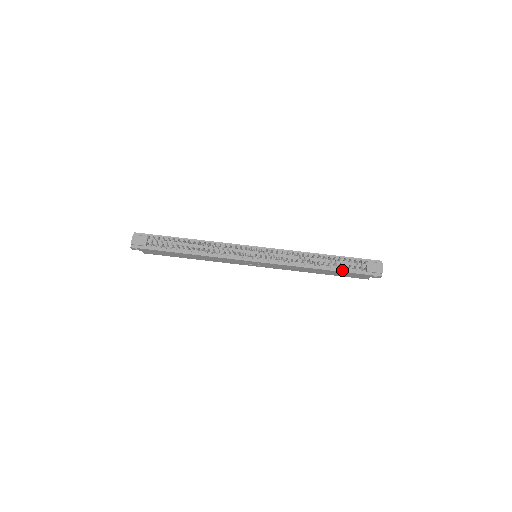
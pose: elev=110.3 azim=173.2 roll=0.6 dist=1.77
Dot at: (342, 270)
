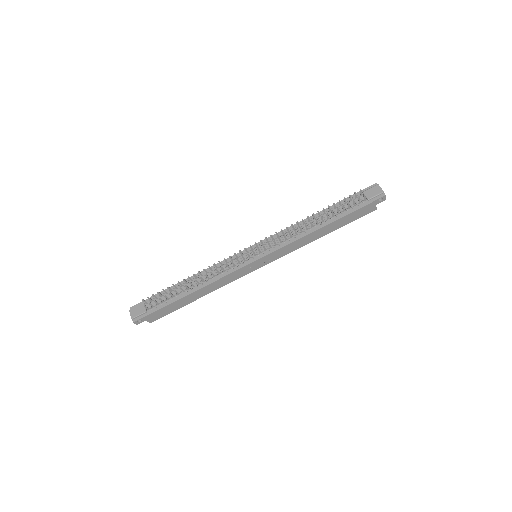
Dot at: (344, 214)
